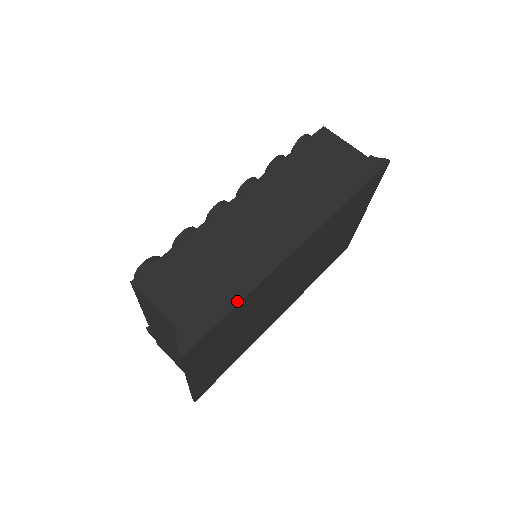
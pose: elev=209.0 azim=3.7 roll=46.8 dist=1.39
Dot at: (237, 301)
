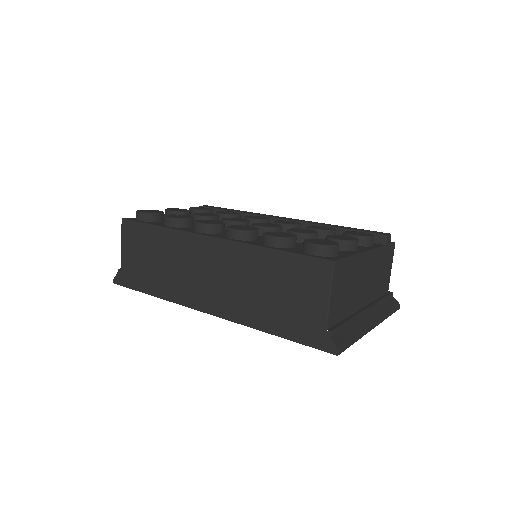
Dot at: (151, 293)
